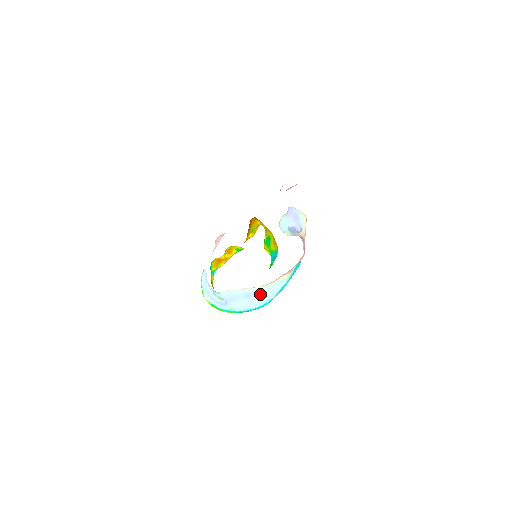
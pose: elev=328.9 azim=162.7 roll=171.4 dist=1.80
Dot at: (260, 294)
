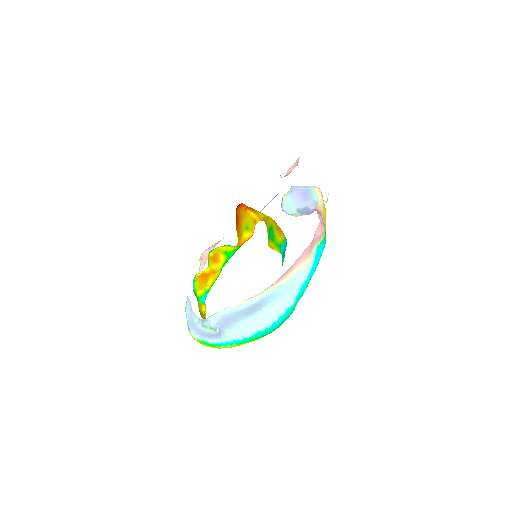
Dot at: (267, 302)
